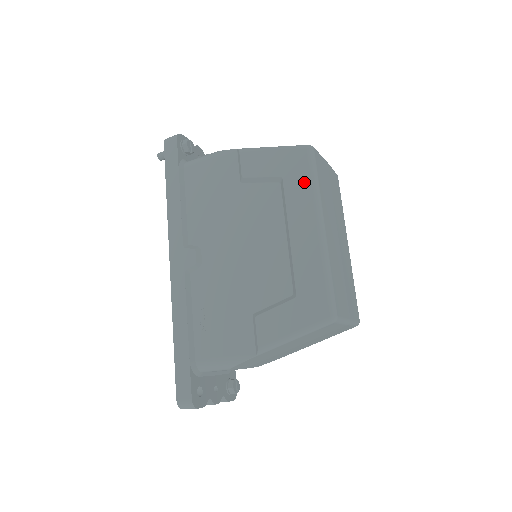
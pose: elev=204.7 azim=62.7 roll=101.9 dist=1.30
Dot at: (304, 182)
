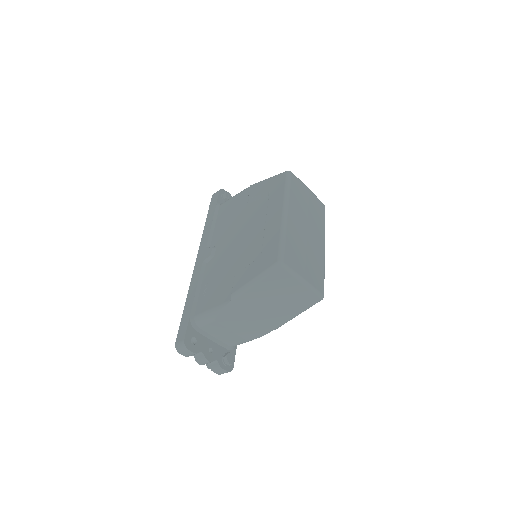
Dot at: (280, 190)
